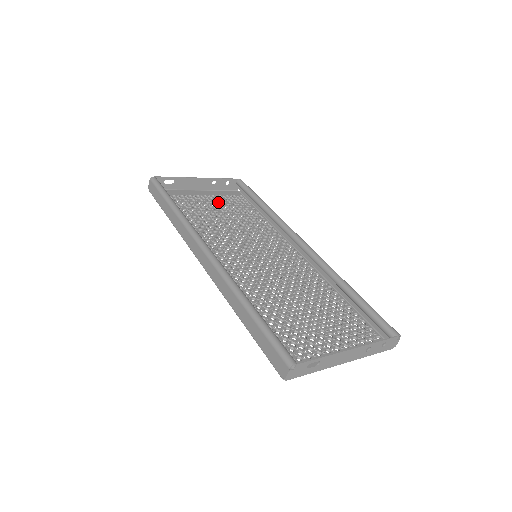
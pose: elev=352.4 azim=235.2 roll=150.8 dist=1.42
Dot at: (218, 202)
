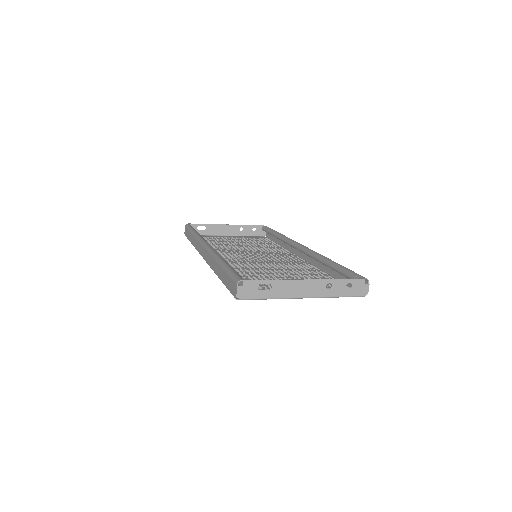
Dot at: (242, 239)
